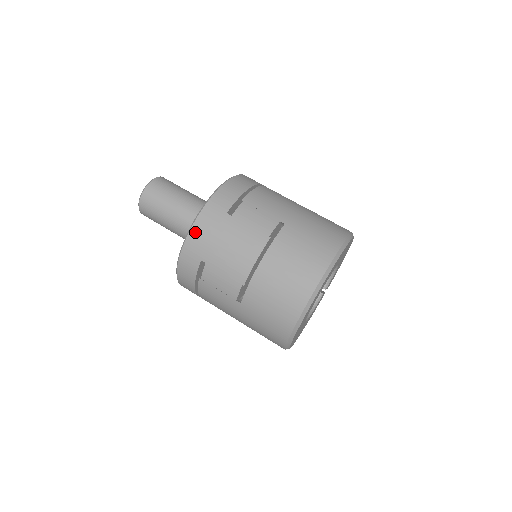
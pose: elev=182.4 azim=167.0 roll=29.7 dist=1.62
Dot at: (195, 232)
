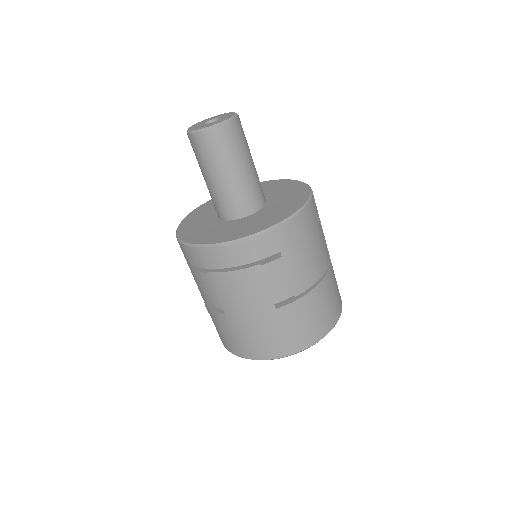
Dot at: (294, 223)
